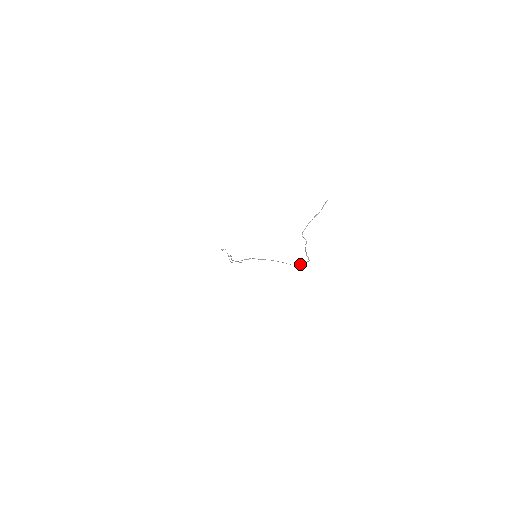
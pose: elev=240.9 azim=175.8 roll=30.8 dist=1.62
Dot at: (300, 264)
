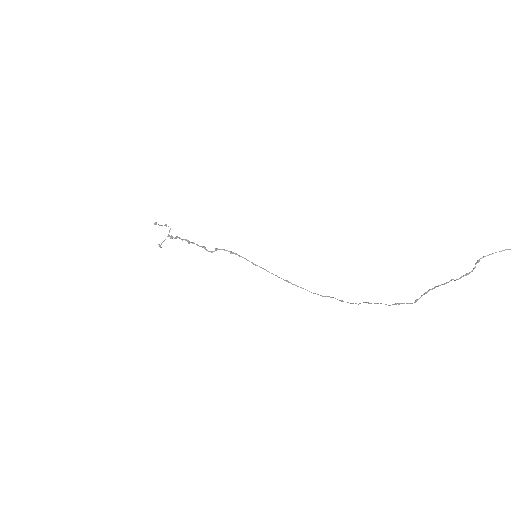
Dot at: occluded
